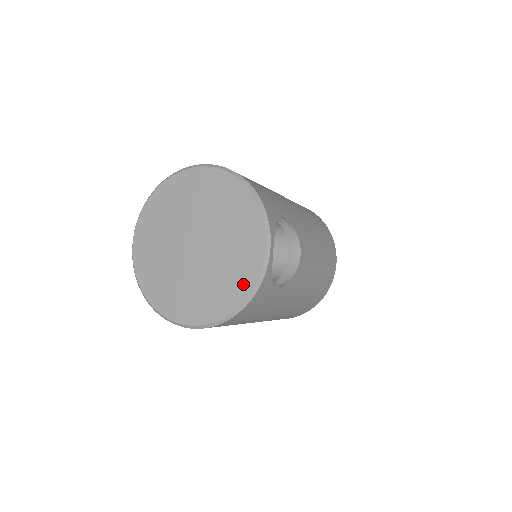
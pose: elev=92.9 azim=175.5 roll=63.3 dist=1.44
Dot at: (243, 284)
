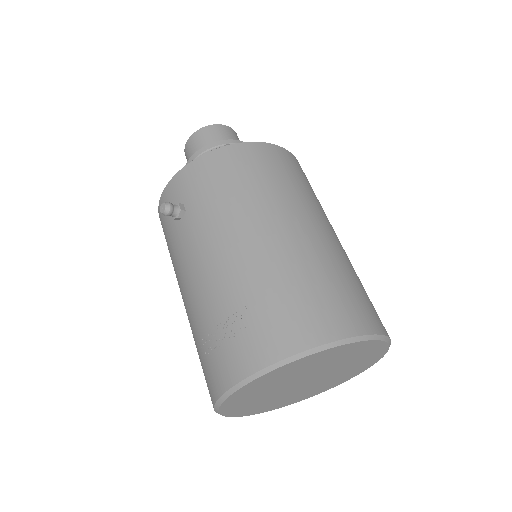
Dot at: (319, 392)
